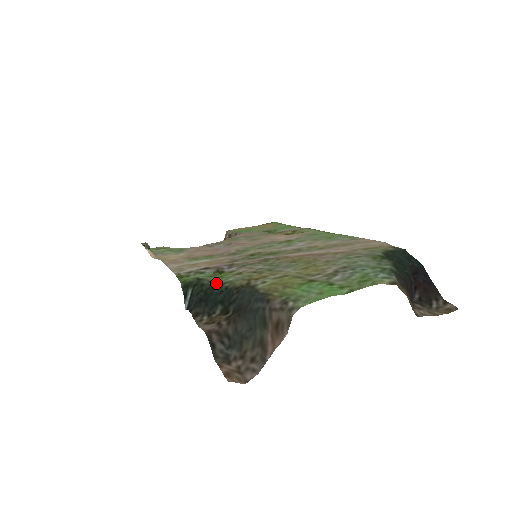
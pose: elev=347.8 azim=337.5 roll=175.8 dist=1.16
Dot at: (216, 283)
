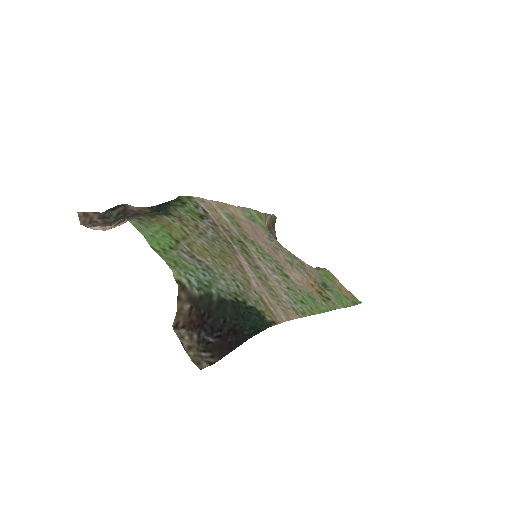
Dot at: (174, 205)
